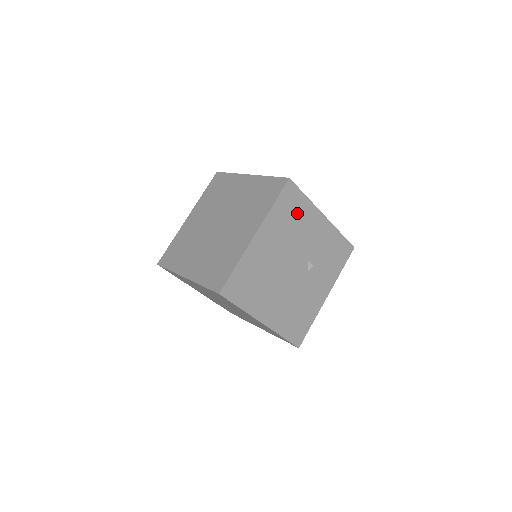
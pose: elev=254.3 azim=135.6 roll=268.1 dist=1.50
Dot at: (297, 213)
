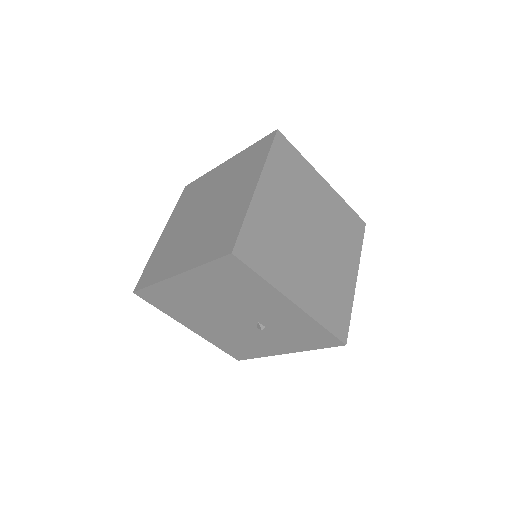
Dot at: (244, 284)
